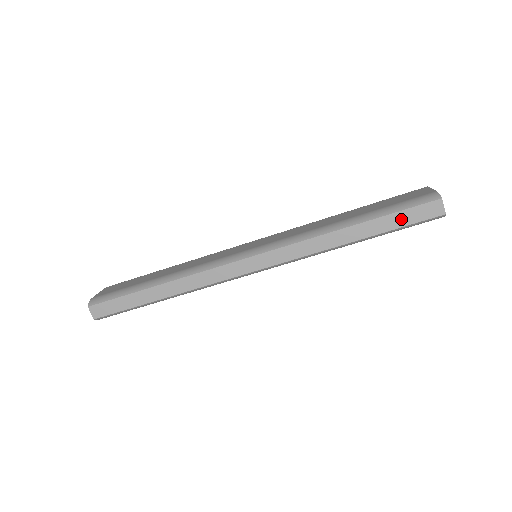
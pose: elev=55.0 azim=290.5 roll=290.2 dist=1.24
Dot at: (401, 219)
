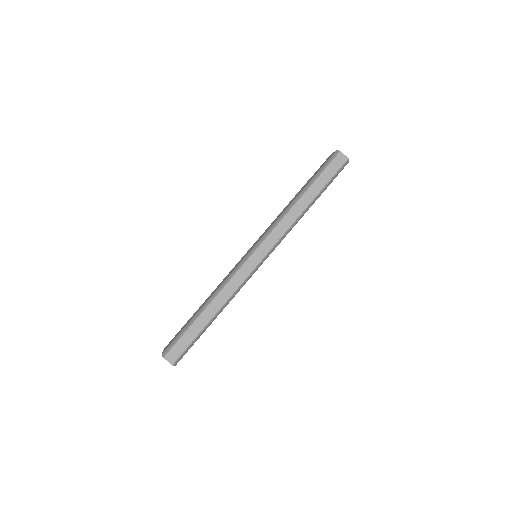
Dot at: (327, 175)
